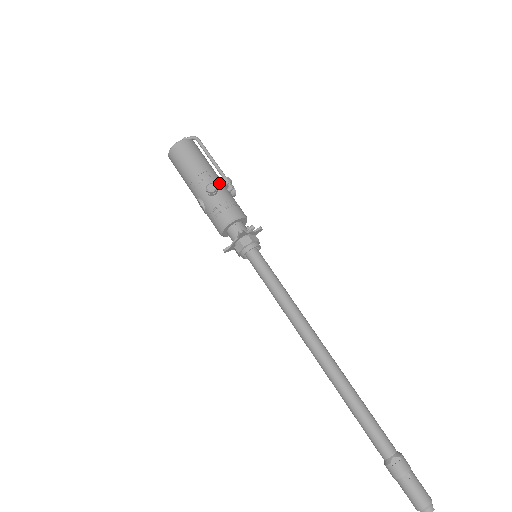
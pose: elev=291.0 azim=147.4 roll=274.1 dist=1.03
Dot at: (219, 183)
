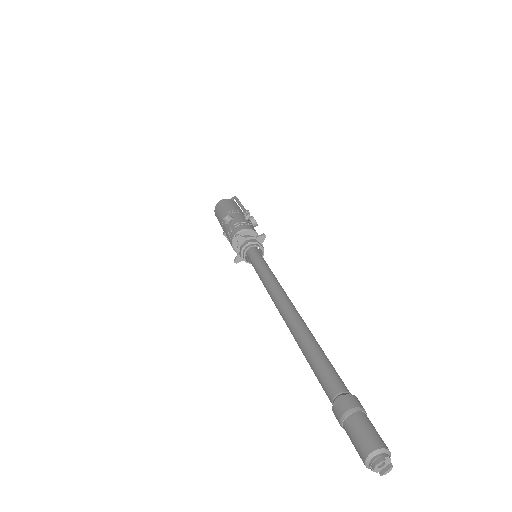
Dot at: (238, 215)
